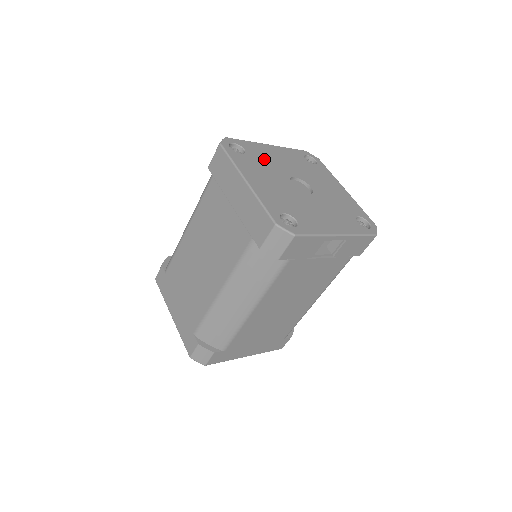
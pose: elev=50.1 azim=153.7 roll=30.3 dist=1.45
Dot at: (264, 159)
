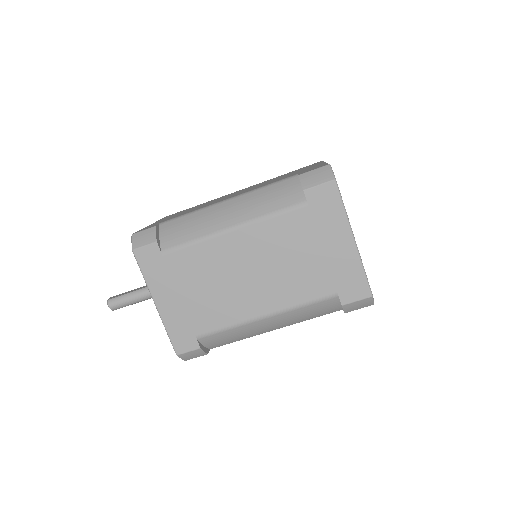
Dot at: occluded
